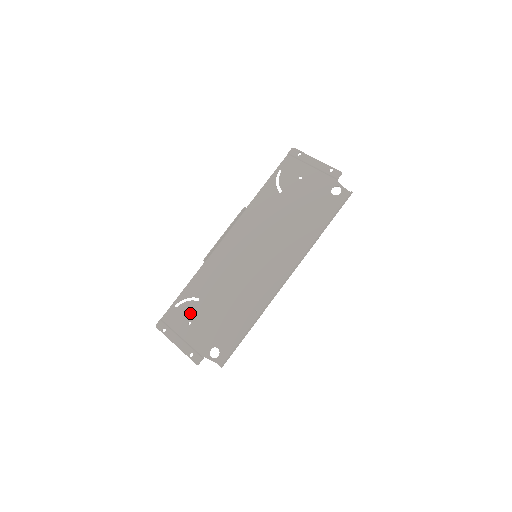
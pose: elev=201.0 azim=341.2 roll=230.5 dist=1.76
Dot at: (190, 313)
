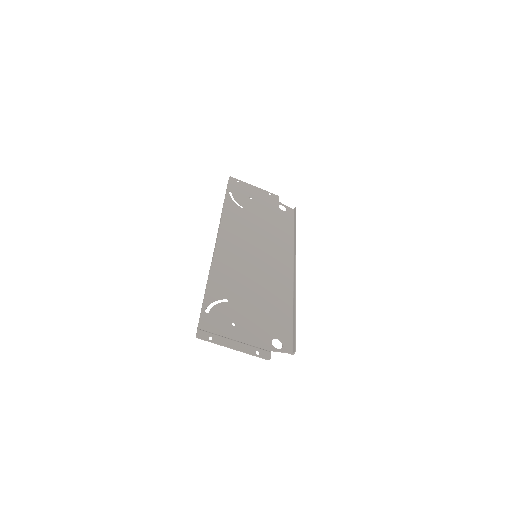
Dot at: (228, 314)
